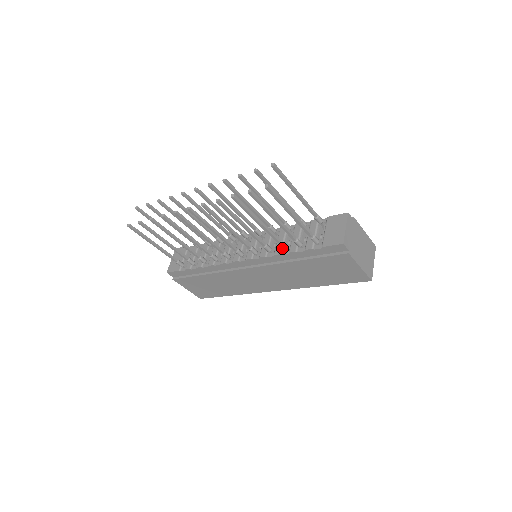
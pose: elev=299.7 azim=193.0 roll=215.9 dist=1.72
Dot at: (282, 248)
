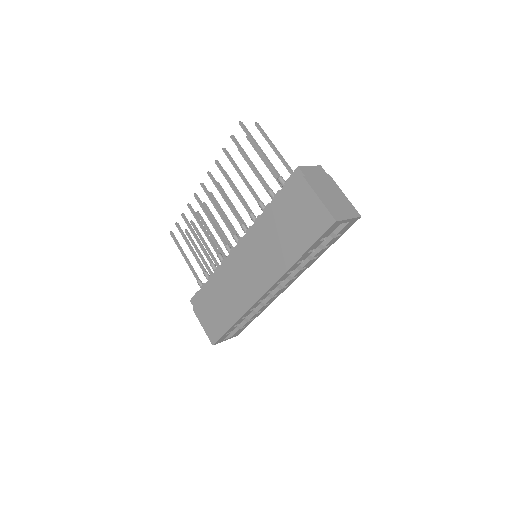
Dot at: (261, 208)
